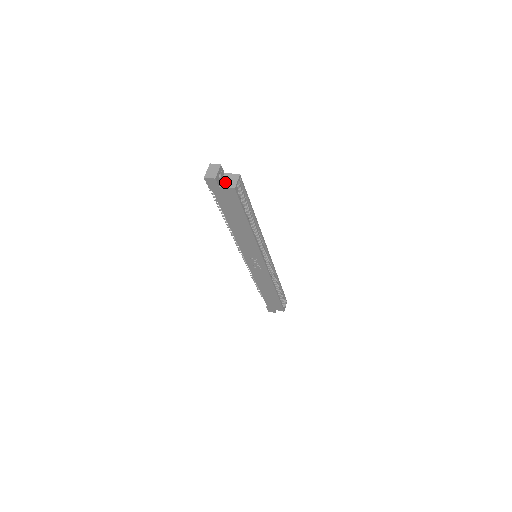
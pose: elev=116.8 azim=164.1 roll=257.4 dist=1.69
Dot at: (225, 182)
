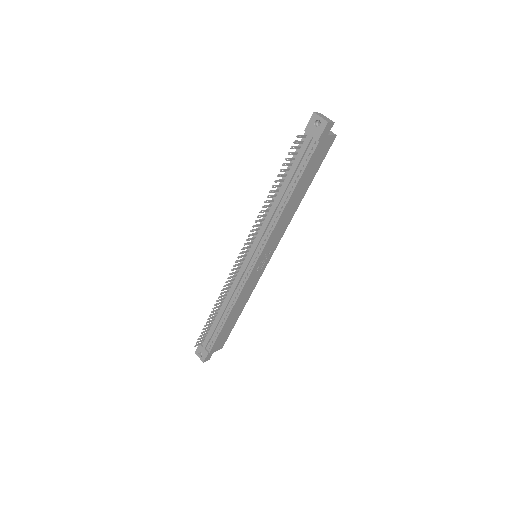
Dot at: occluded
